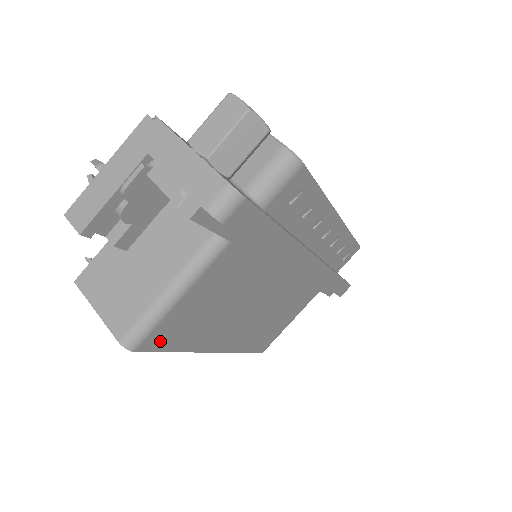
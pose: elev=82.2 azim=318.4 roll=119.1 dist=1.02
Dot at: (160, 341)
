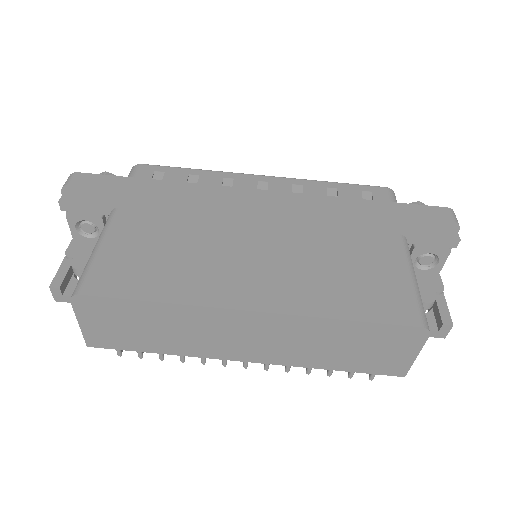
Dot at: (111, 287)
